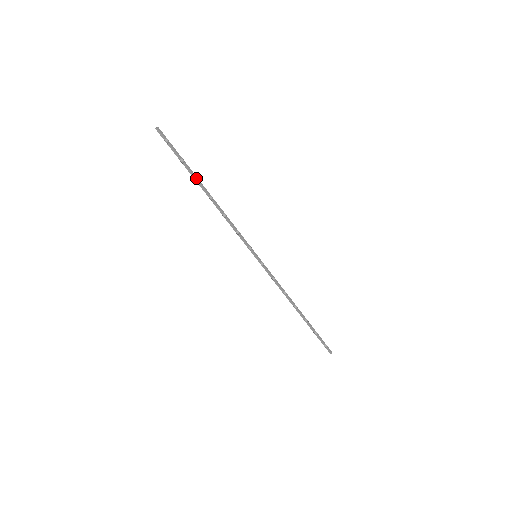
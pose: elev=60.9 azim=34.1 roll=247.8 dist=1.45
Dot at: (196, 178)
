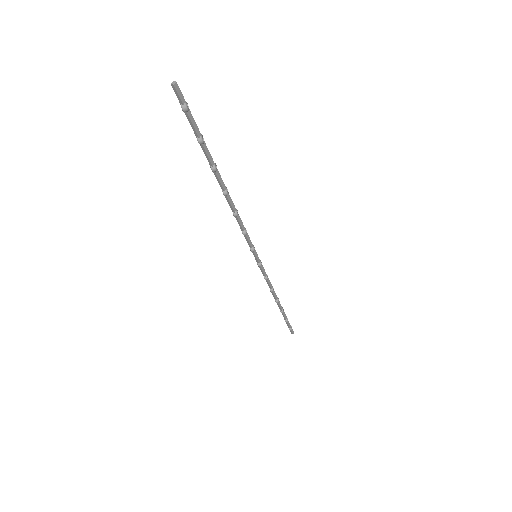
Dot at: (213, 167)
